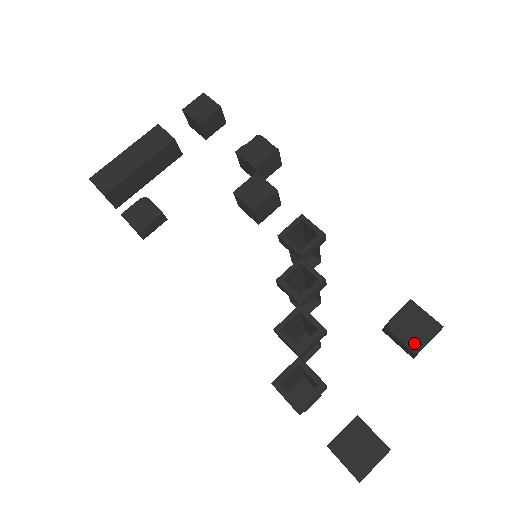
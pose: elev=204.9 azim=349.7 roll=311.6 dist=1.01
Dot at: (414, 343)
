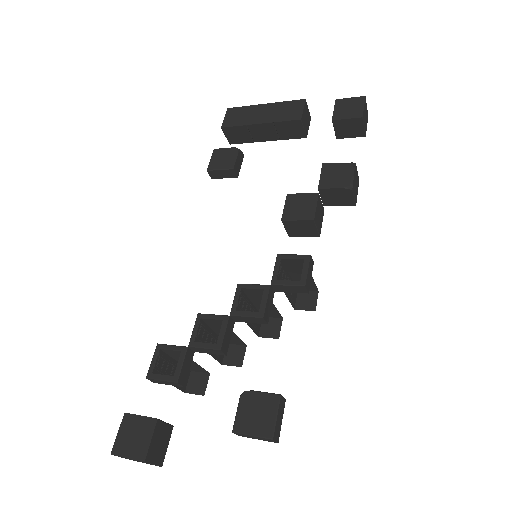
Dot at: (241, 424)
